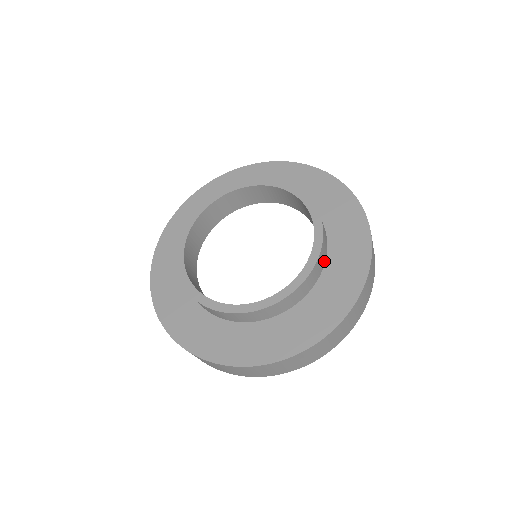
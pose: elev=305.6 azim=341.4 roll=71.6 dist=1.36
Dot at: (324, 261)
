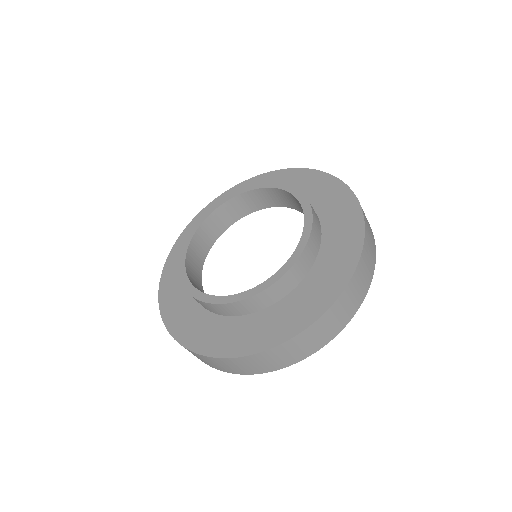
Dot at: (293, 286)
